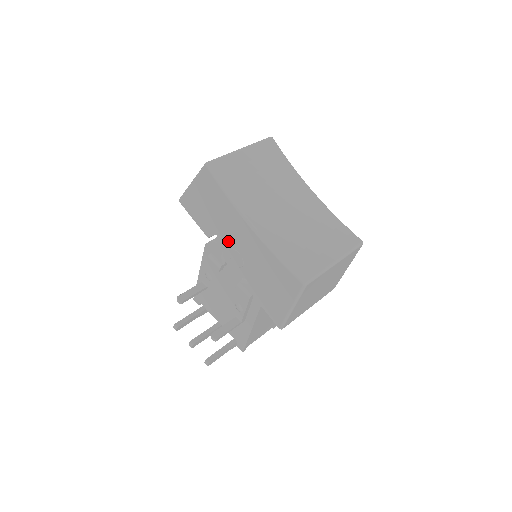
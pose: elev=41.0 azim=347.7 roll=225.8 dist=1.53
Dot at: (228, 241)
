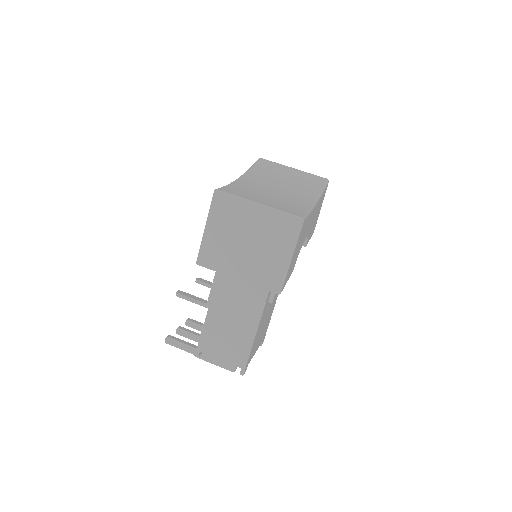
Dot at: occluded
